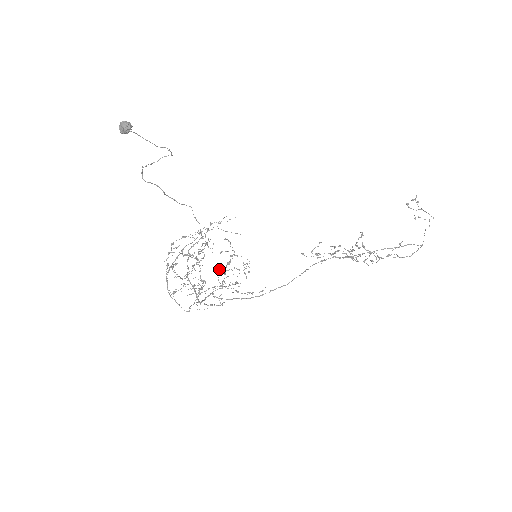
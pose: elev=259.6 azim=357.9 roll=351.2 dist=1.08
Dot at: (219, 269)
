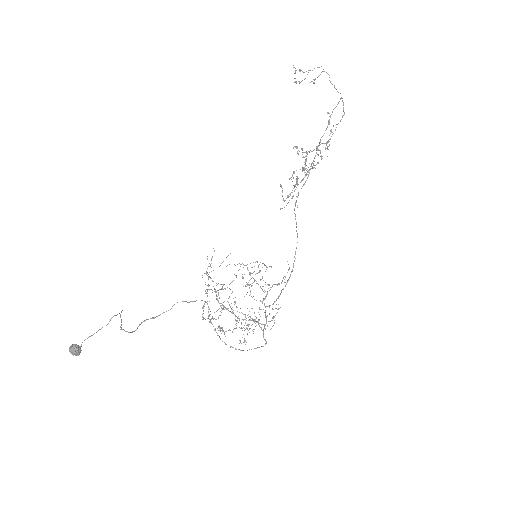
Dot at: occluded
